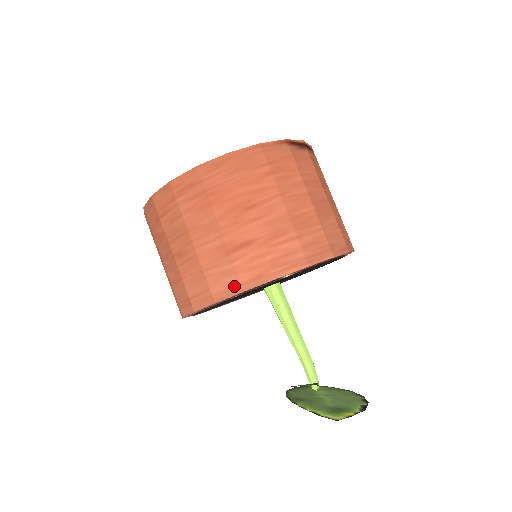
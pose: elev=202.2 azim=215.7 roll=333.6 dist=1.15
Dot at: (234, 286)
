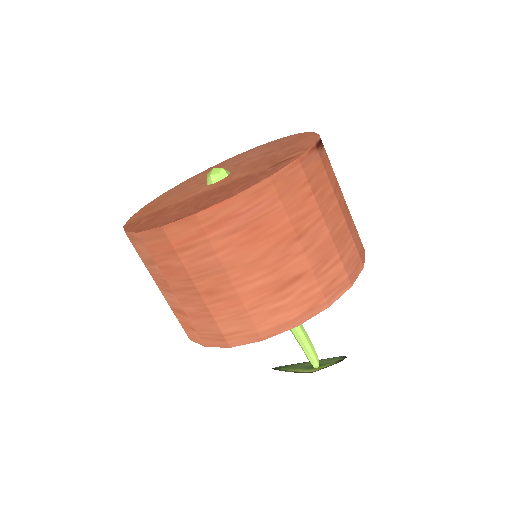
Dot at: (285, 323)
